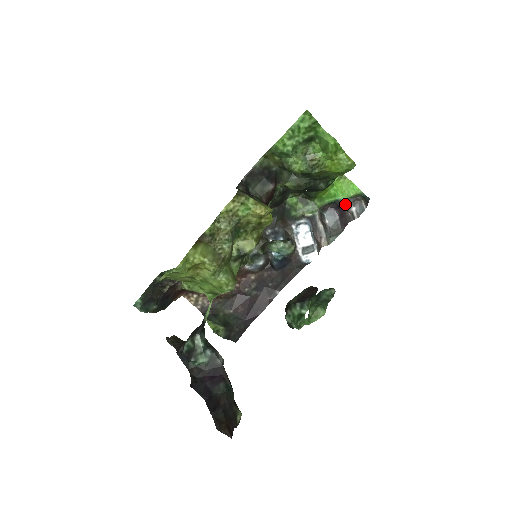
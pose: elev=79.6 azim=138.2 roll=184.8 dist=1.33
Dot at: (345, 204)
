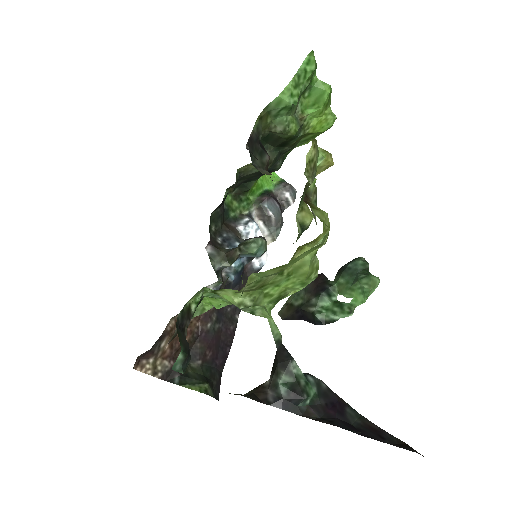
Dot at: (274, 193)
